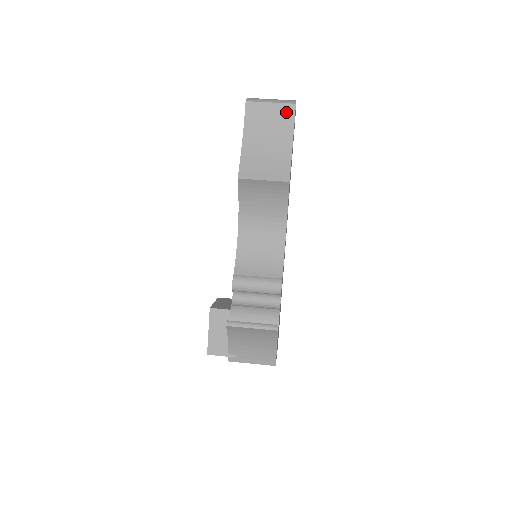
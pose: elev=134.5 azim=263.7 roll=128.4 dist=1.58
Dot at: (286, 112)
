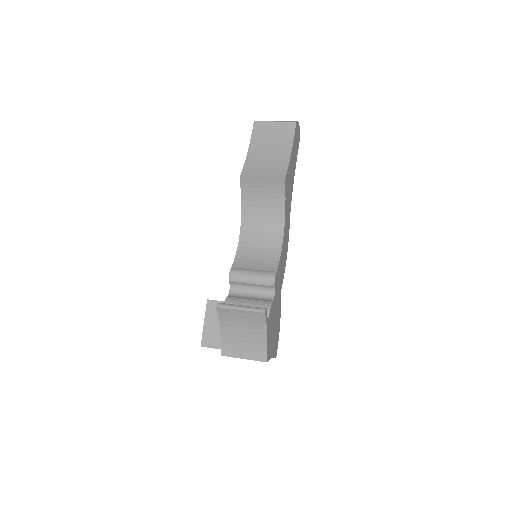
Dot at: (287, 128)
